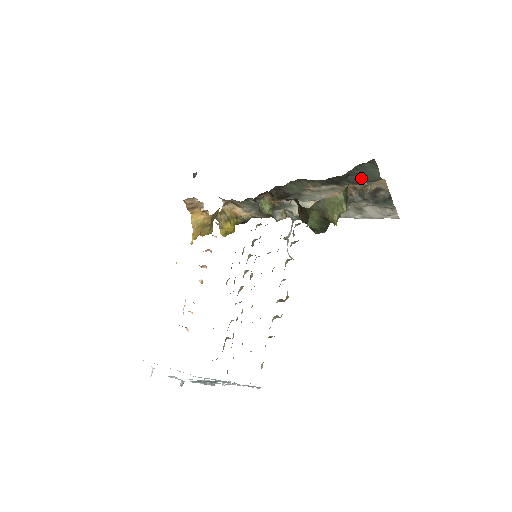
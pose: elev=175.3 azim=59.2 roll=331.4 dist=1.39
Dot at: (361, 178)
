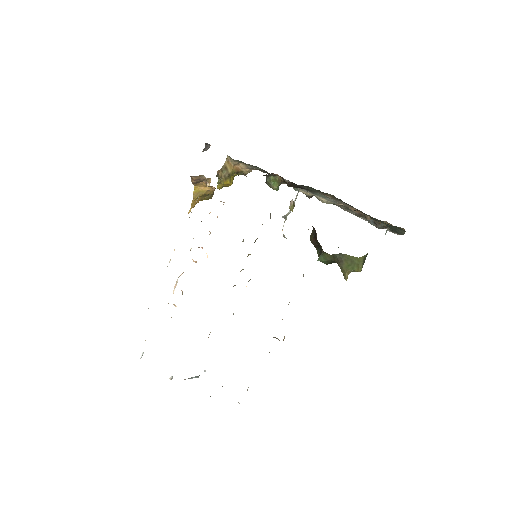
Dot at: occluded
